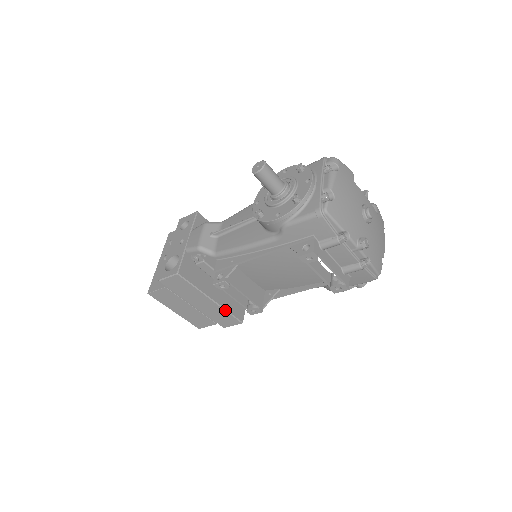
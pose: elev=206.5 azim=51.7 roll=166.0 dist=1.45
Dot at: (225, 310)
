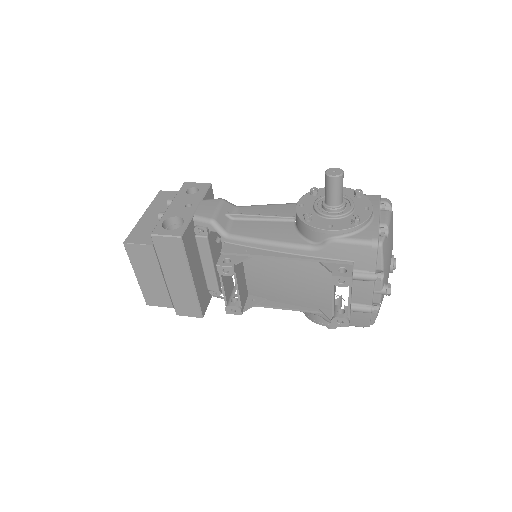
Dot at: (197, 297)
